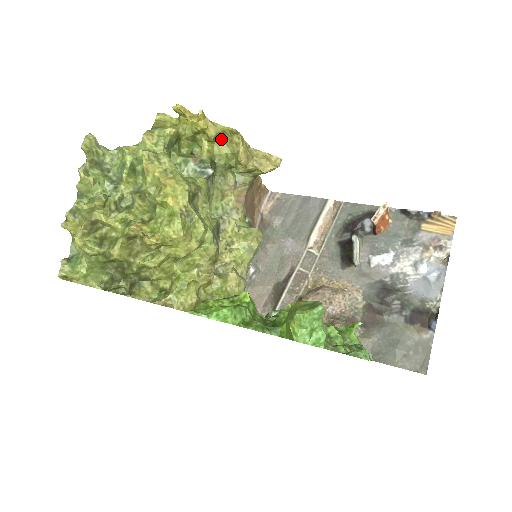
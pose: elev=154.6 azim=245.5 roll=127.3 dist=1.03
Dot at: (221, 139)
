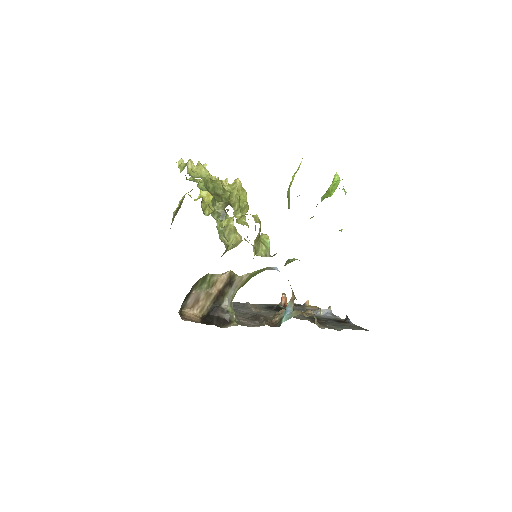
Dot at: occluded
